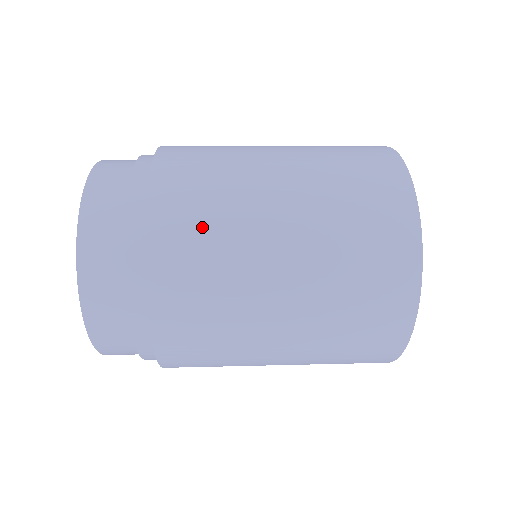
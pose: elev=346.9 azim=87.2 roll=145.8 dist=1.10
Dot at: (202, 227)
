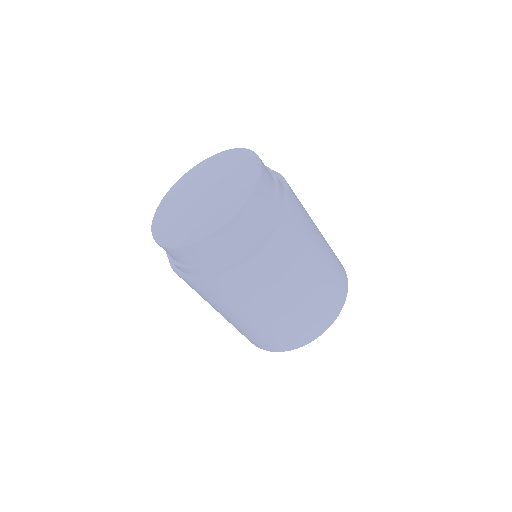
Dot at: occluded
